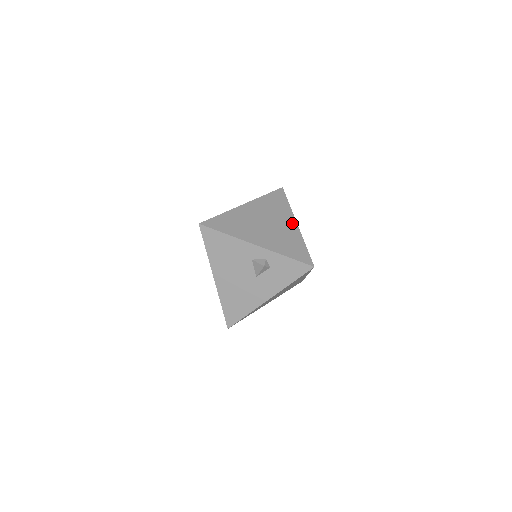
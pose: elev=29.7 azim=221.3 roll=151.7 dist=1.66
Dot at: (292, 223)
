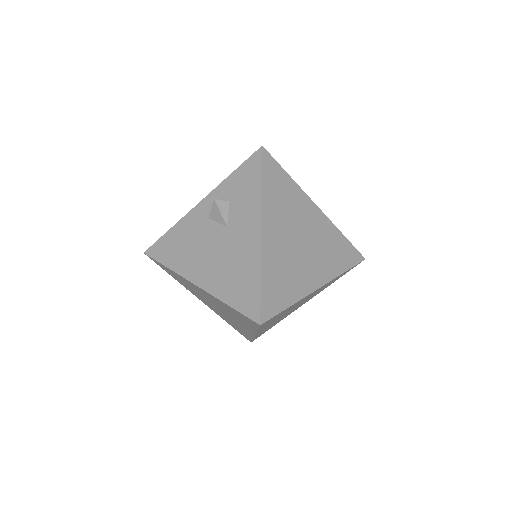
Dot at: occluded
